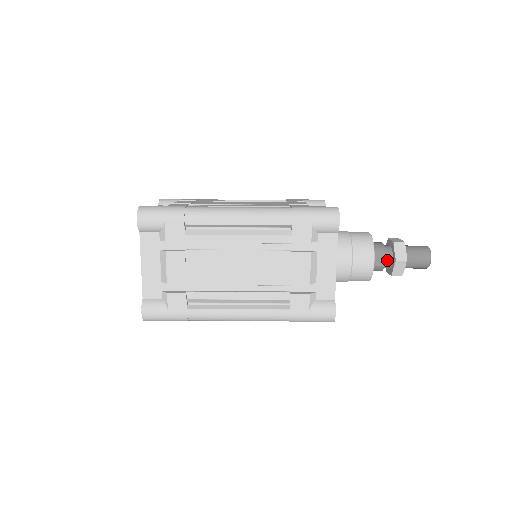
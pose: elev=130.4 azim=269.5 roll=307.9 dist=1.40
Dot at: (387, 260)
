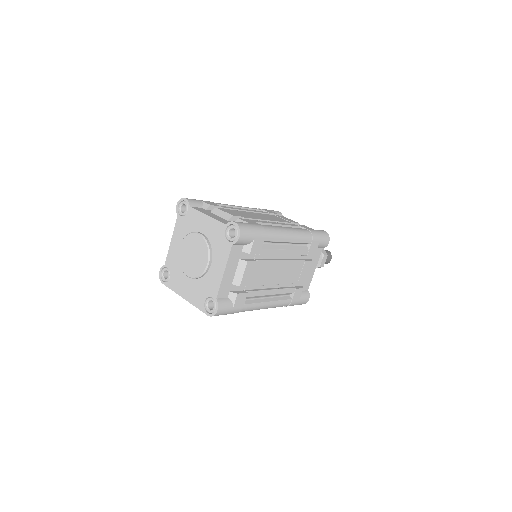
Dot at: occluded
